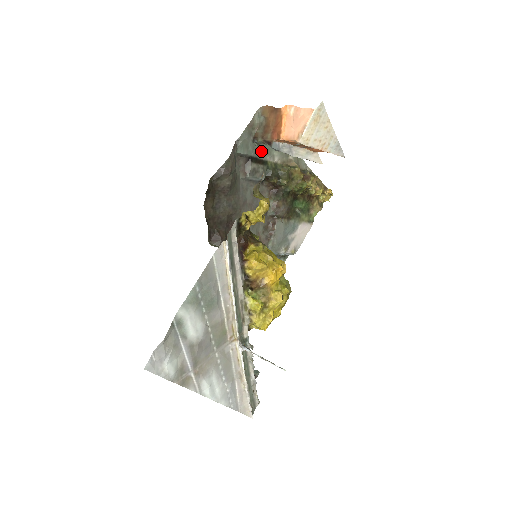
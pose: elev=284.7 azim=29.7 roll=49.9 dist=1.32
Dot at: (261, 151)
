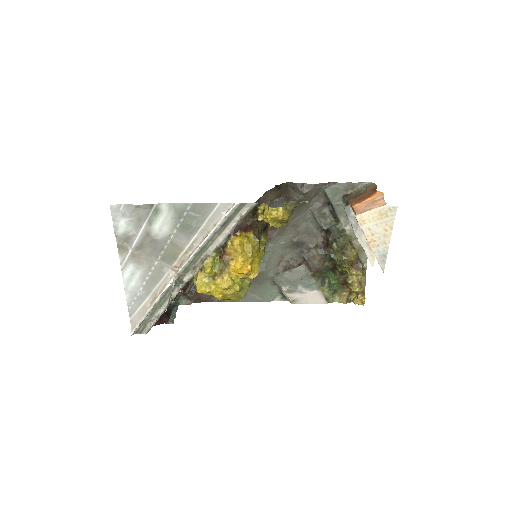
Dot at: (342, 209)
